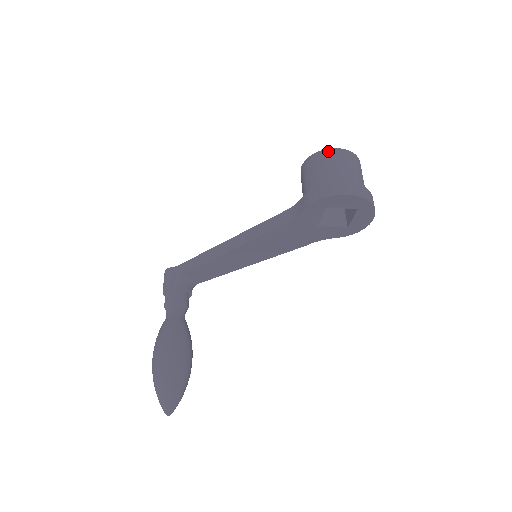
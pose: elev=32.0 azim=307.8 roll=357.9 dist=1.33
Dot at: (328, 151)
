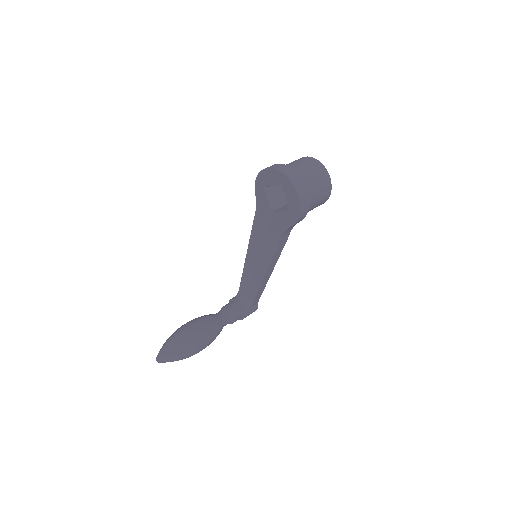
Dot at: occluded
